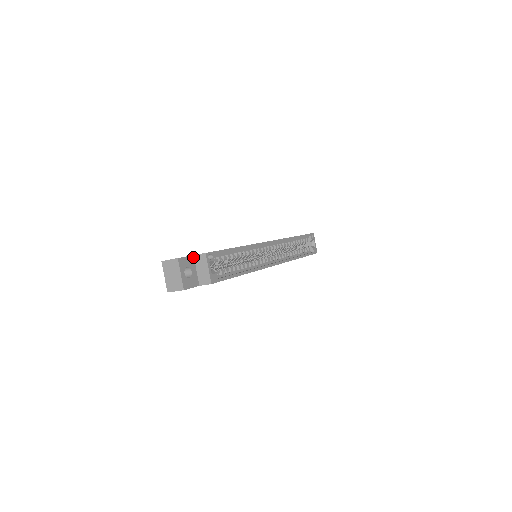
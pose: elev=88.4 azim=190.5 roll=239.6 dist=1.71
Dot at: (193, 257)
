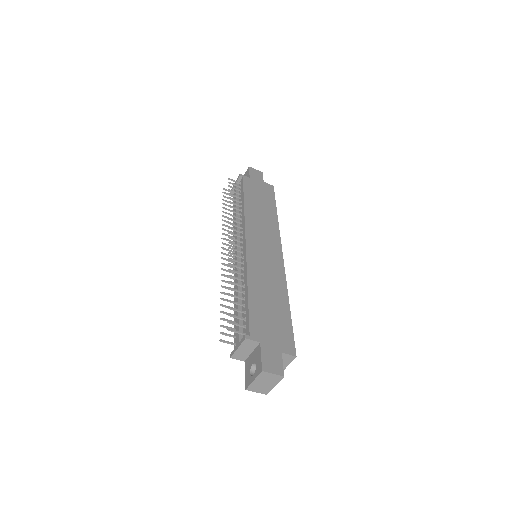
Dot at: (281, 354)
